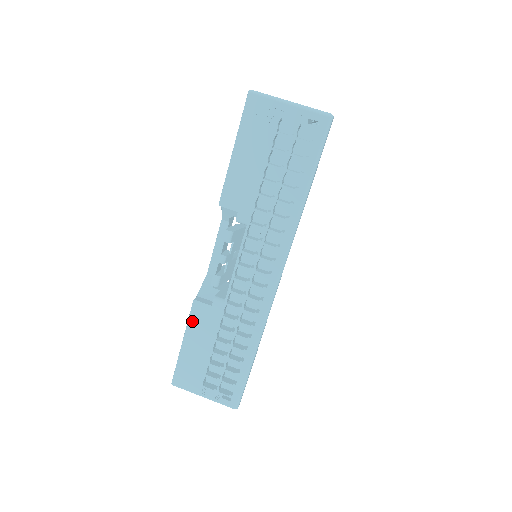
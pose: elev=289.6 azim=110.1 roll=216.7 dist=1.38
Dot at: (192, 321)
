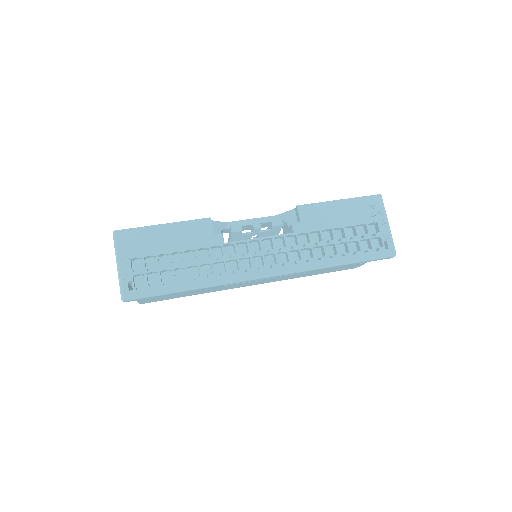
Dot at: (190, 224)
